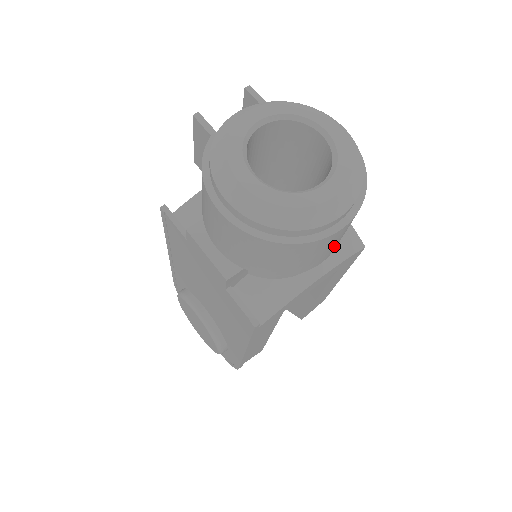
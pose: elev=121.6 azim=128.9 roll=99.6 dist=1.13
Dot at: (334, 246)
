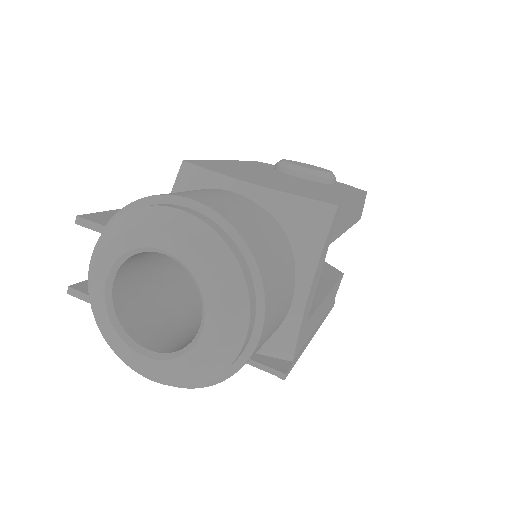
Dot at: (284, 299)
